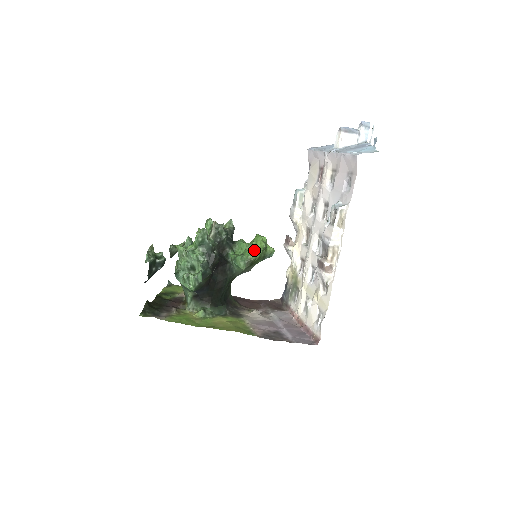
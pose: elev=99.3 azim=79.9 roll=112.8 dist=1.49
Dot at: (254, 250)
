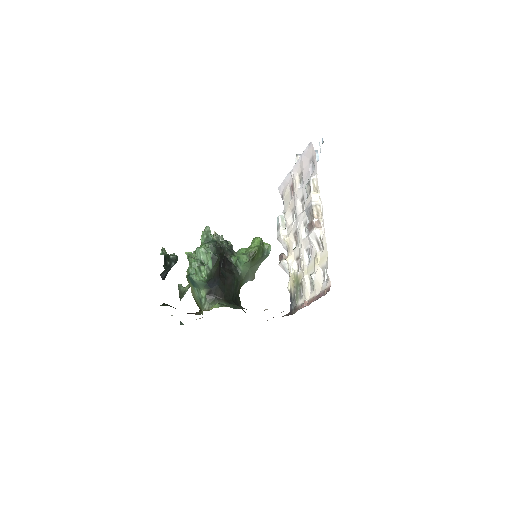
Dot at: (253, 246)
